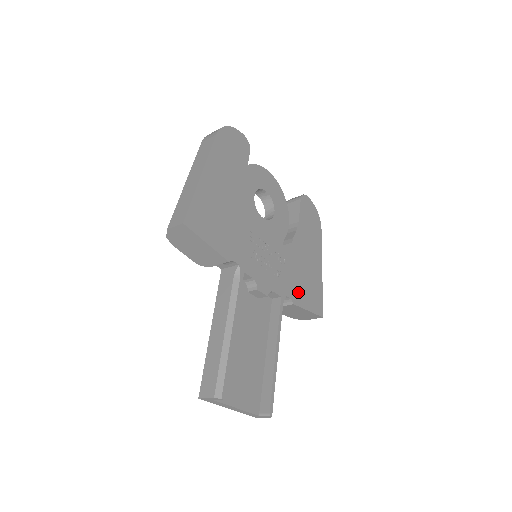
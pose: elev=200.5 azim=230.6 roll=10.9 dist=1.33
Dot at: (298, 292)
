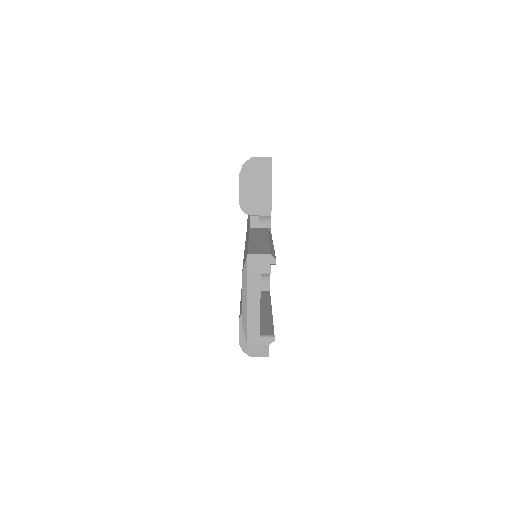
Dot at: occluded
